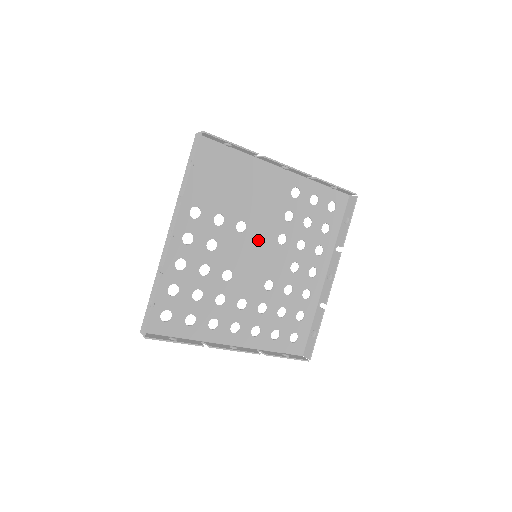
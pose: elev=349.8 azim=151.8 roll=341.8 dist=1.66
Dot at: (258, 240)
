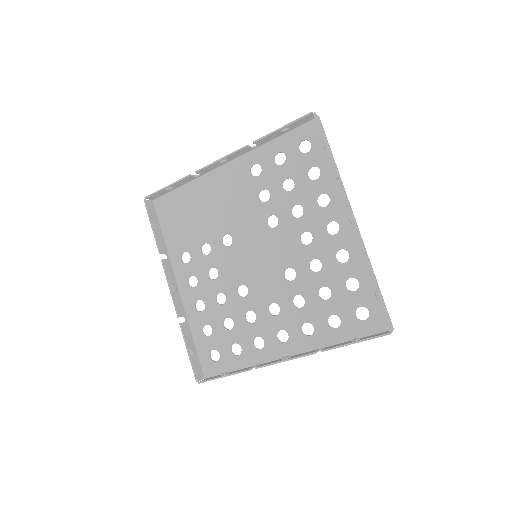
Dot at: (249, 240)
